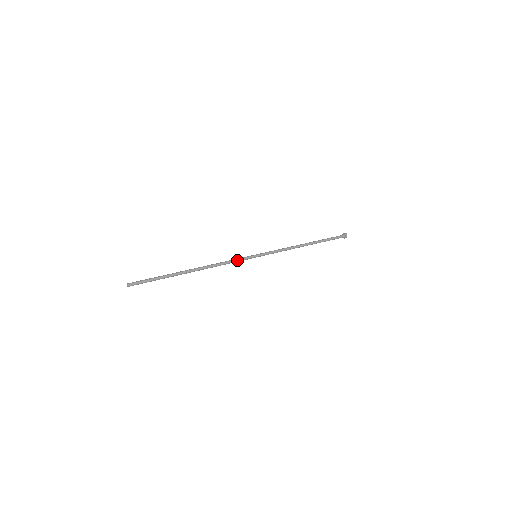
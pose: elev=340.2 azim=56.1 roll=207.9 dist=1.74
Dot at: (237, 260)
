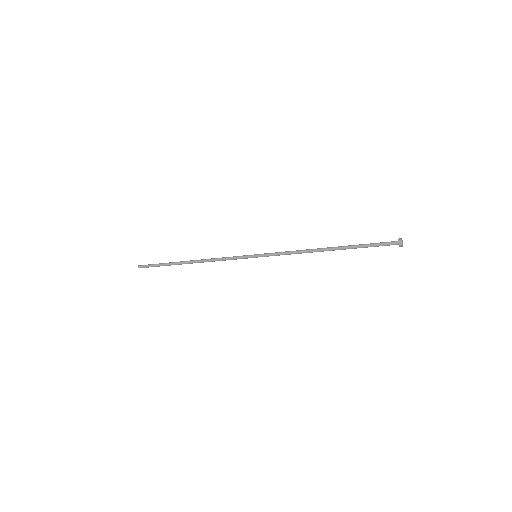
Dot at: (233, 257)
